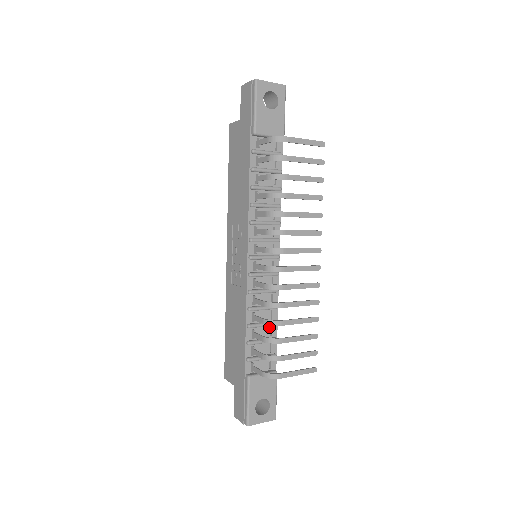
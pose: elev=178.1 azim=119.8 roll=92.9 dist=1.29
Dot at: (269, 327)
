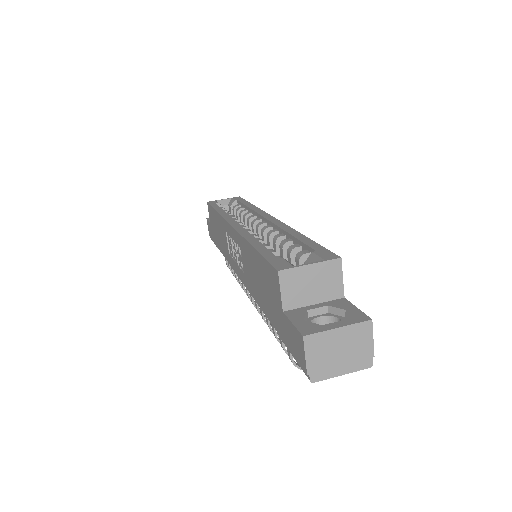
Dot at: occluded
